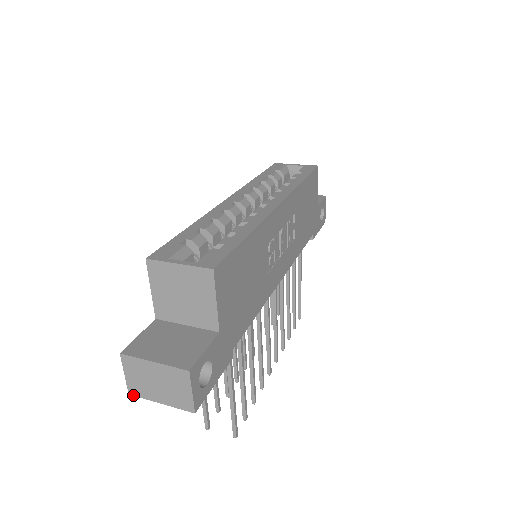
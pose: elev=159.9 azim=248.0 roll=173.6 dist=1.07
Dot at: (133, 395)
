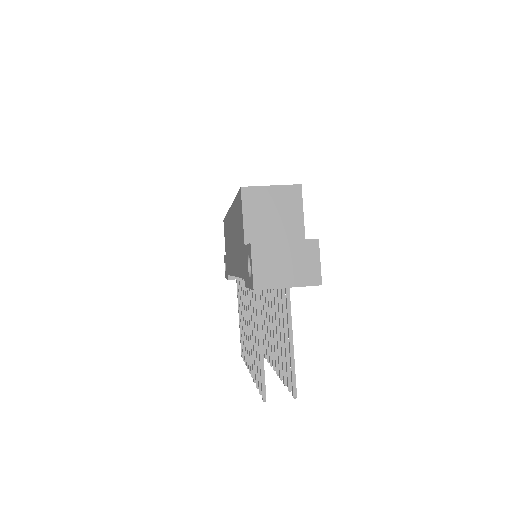
Dot at: (259, 289)
